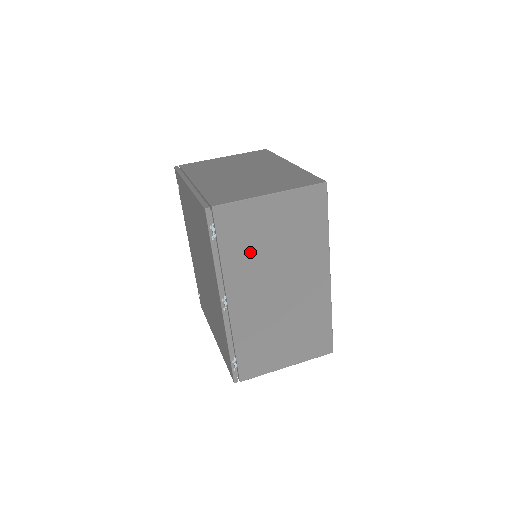
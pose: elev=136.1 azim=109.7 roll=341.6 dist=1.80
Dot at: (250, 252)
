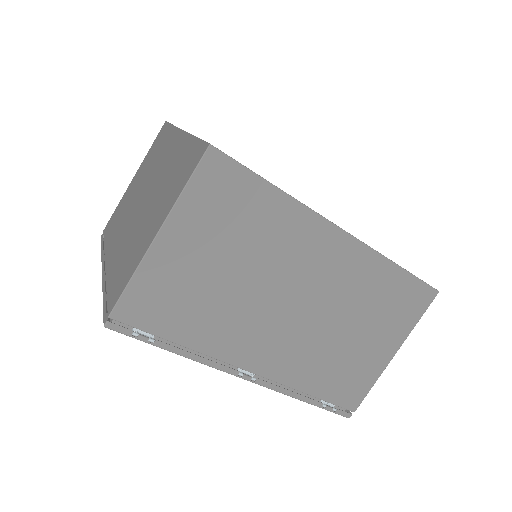
Dot at: (212, 309)
